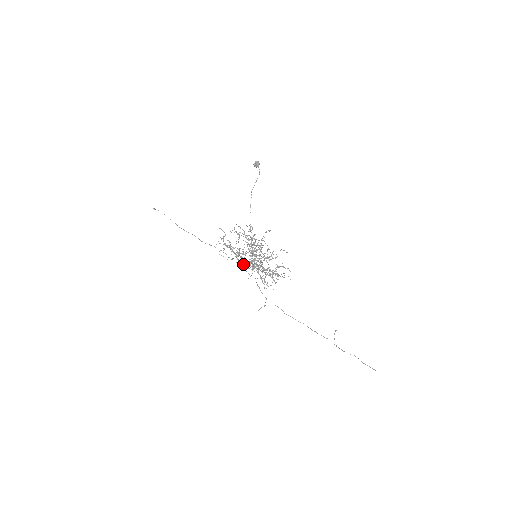
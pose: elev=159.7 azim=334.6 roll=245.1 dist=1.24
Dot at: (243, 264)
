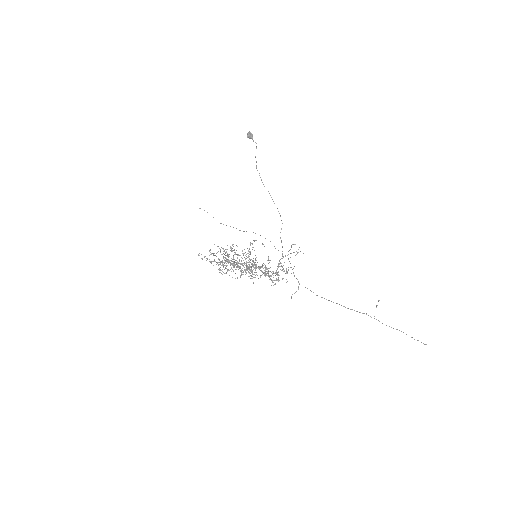
Dot at: occluded
